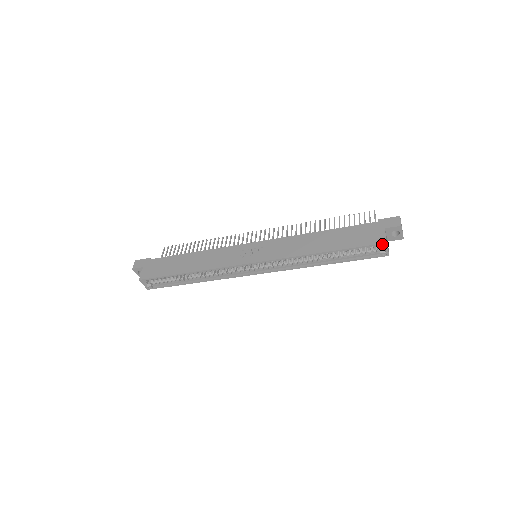
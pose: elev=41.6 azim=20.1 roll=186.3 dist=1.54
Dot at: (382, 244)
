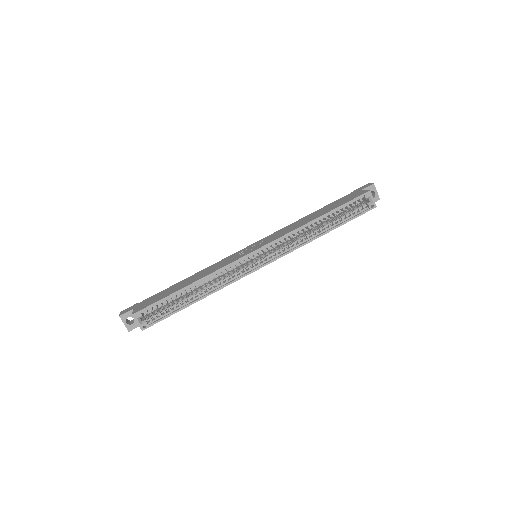
Dot at: (367, 193)
